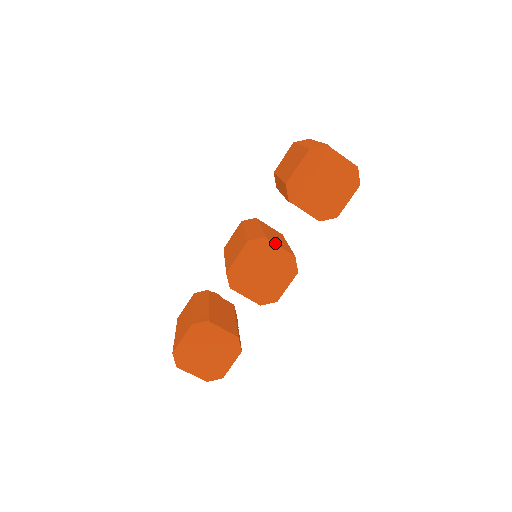
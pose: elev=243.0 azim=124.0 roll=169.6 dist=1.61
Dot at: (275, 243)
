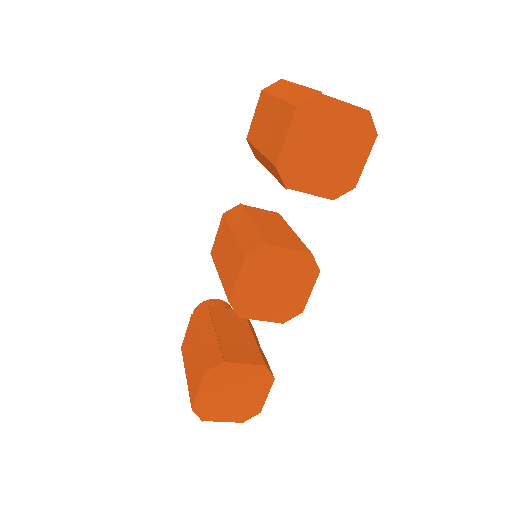
Dot at: (281, 245)
